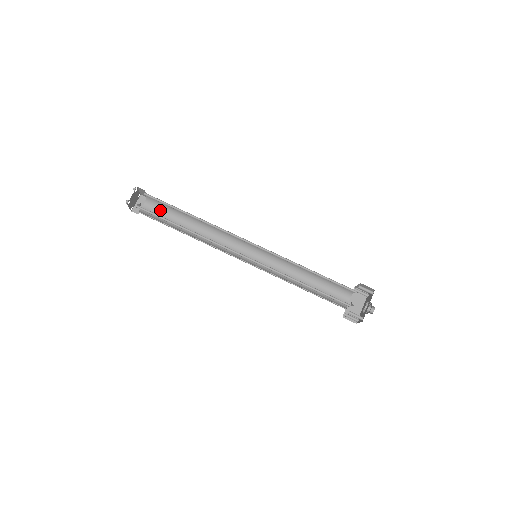
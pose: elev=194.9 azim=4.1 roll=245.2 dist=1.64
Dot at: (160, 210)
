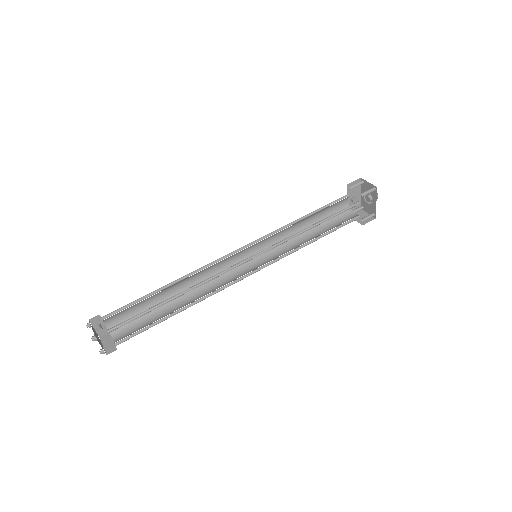
Dot at: (126, 310)
